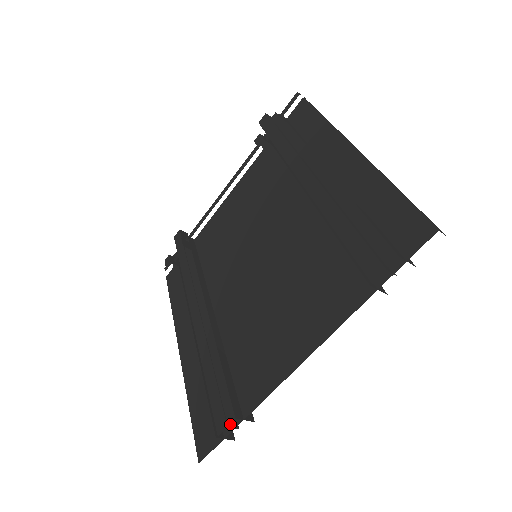
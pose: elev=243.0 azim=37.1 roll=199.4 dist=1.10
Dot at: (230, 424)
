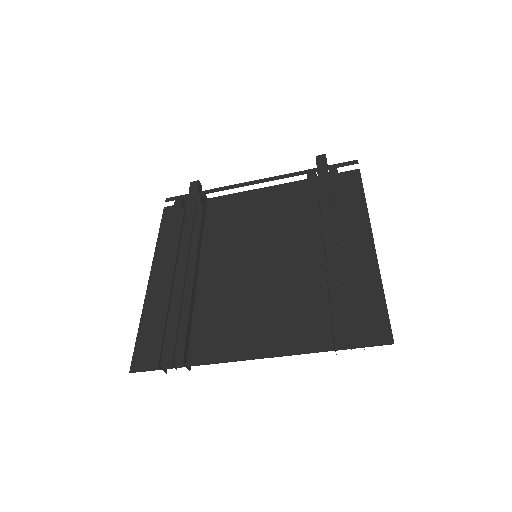
Dot at: (174, 363)
